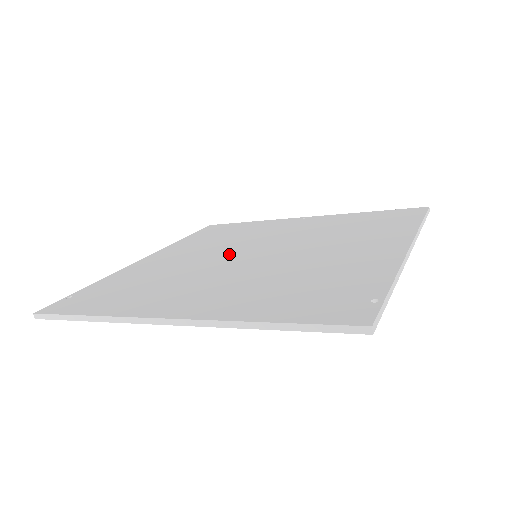
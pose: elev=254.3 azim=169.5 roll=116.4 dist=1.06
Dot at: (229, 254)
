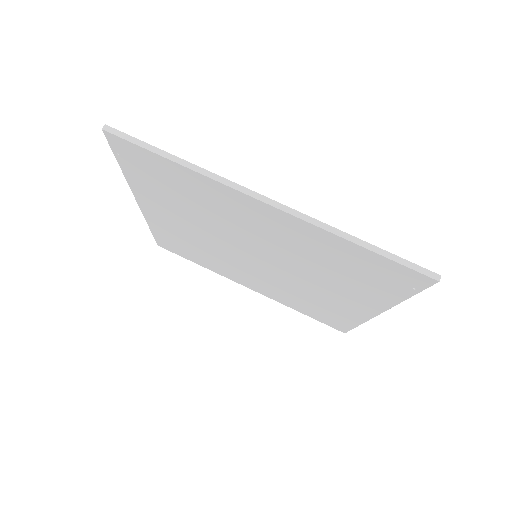
Dot at: occluded
